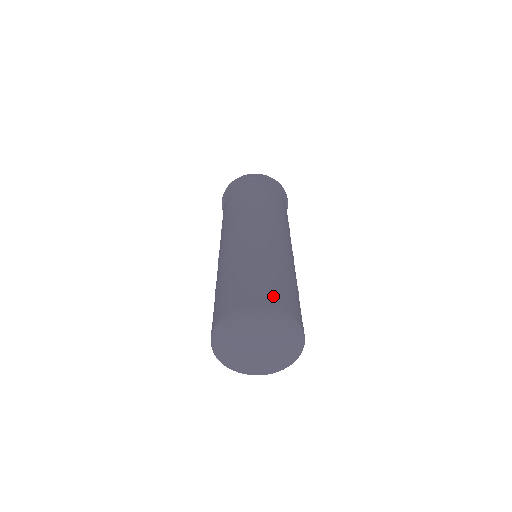
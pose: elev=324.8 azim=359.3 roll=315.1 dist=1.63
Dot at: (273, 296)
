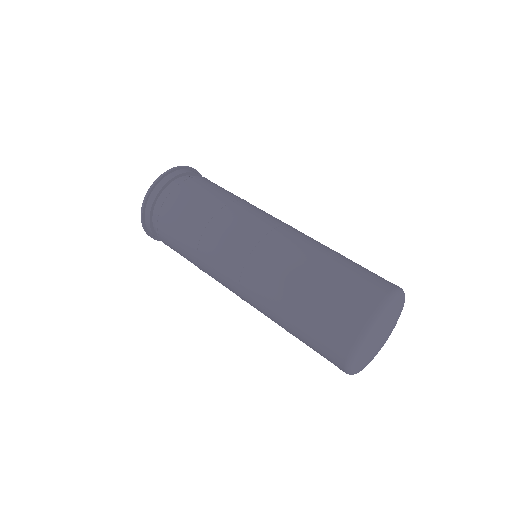
Dot at: (376, 279)
